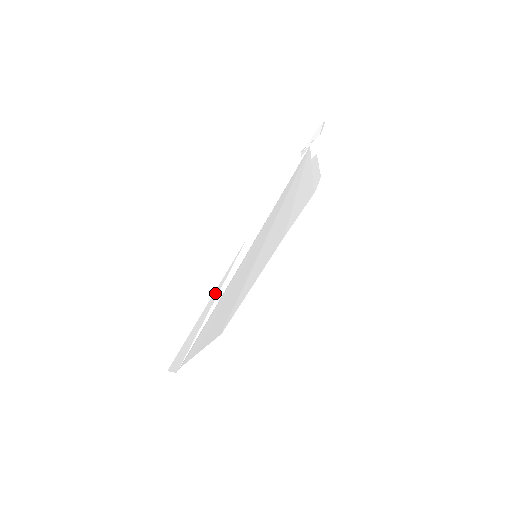
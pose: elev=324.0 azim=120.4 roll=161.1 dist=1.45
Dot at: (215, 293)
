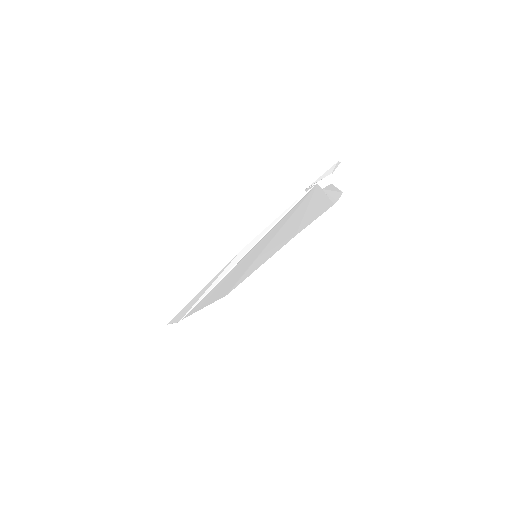
Dot at: (210, 283)
